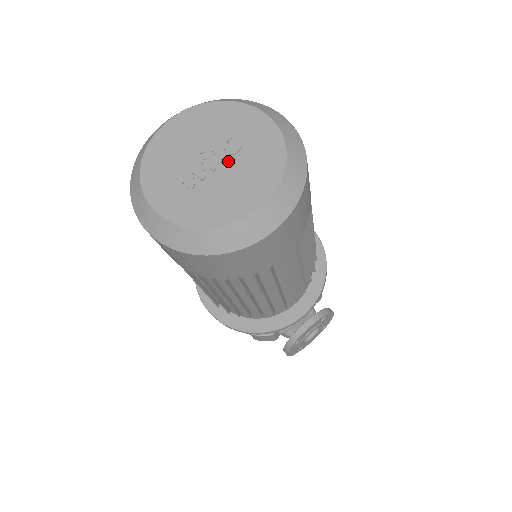
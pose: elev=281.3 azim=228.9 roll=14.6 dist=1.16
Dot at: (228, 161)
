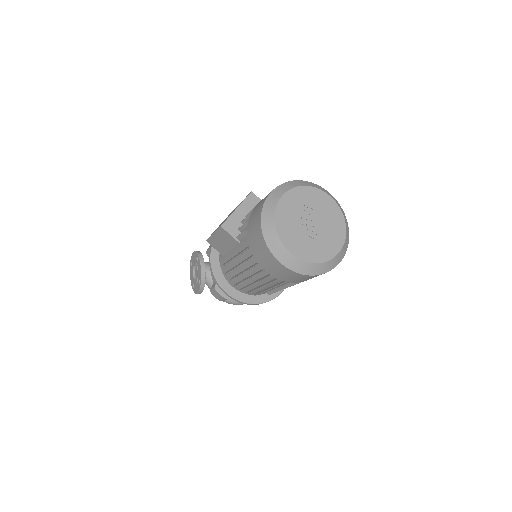
Dot at: (317, 218)
